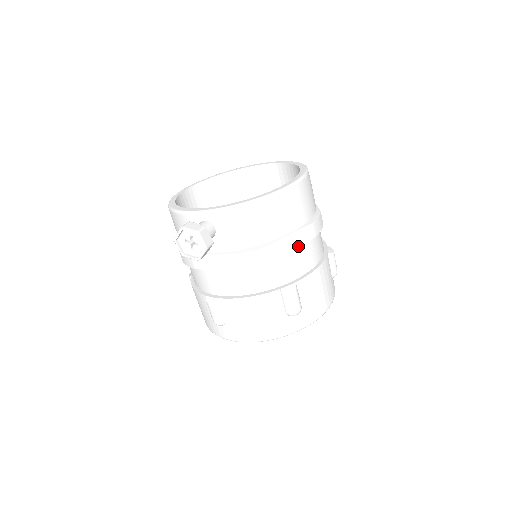
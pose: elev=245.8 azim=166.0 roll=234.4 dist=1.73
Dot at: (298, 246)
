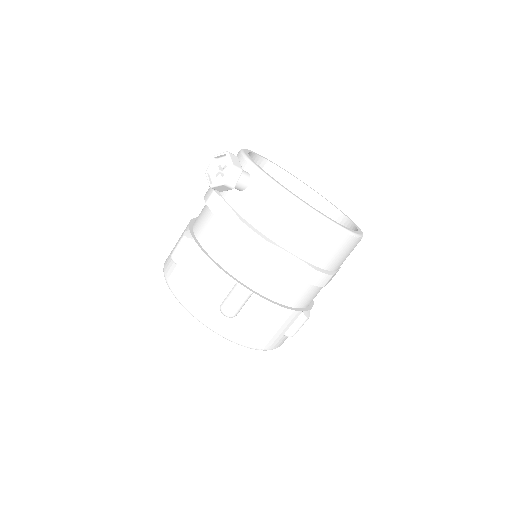
Dot at: (286, 271)
